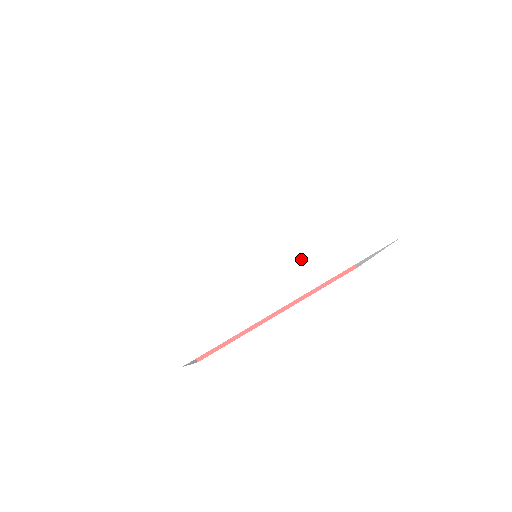
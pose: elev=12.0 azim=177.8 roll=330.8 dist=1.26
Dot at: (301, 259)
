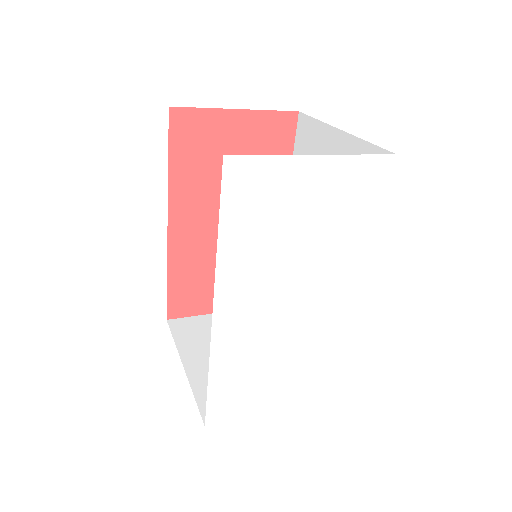
Dot at: (338, 271)
